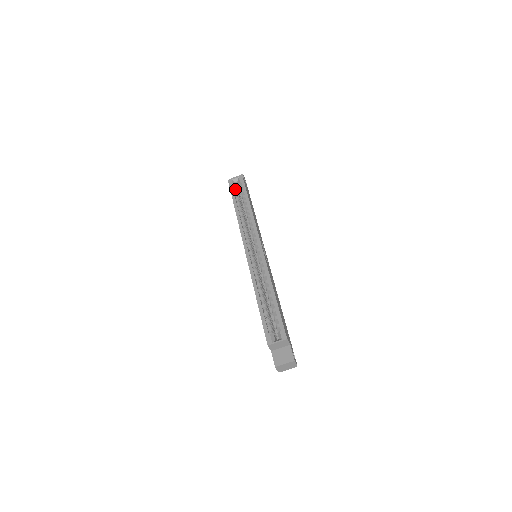
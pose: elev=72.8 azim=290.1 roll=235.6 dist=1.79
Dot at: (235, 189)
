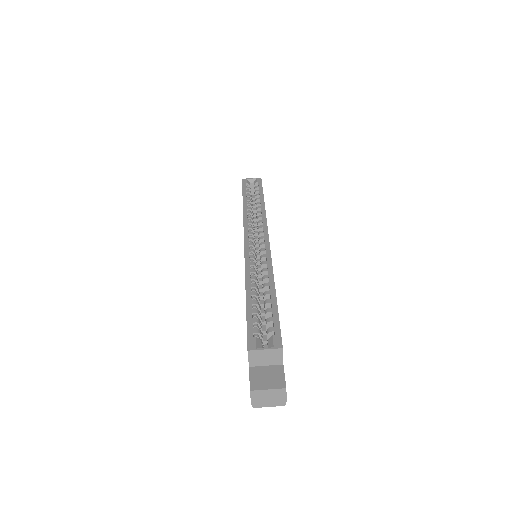
Dot at: (248, 187)
